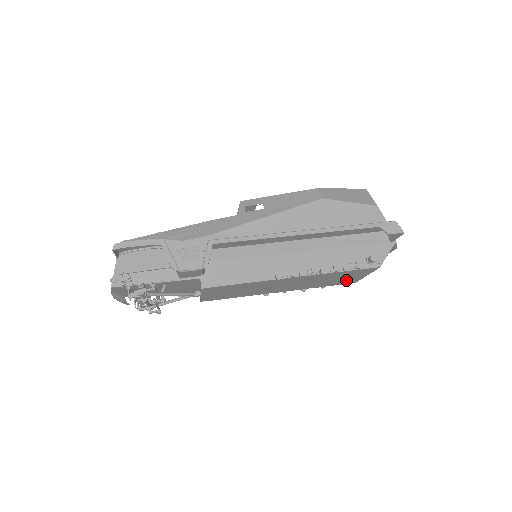
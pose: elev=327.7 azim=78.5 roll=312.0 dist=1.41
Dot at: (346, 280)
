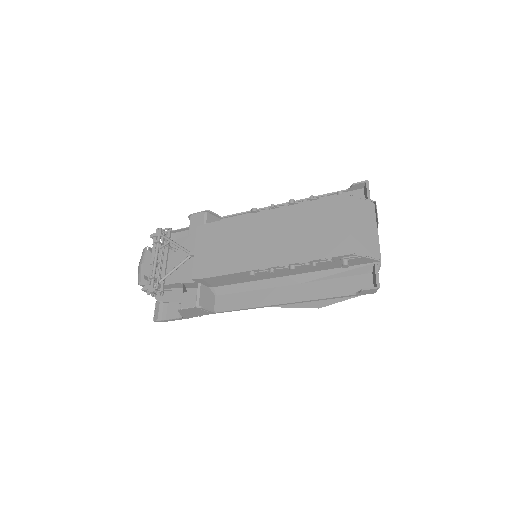
Dot at: (331, 239)
